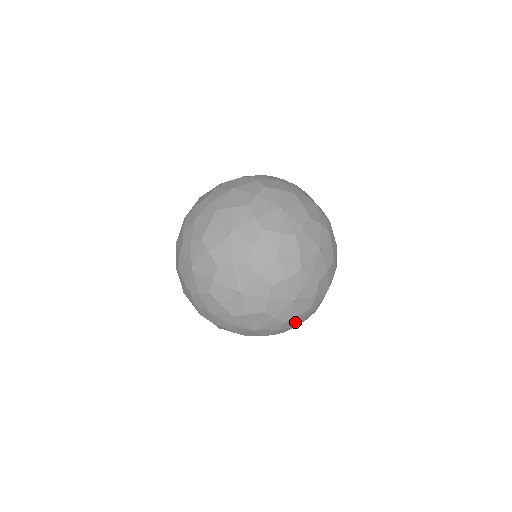
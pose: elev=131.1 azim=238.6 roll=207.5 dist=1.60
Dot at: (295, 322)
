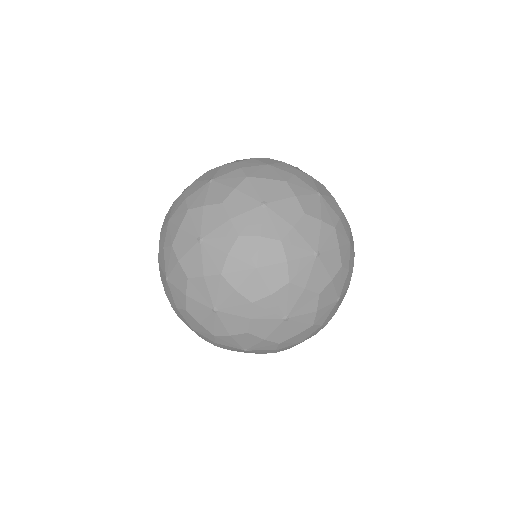
Dot at: occluded
